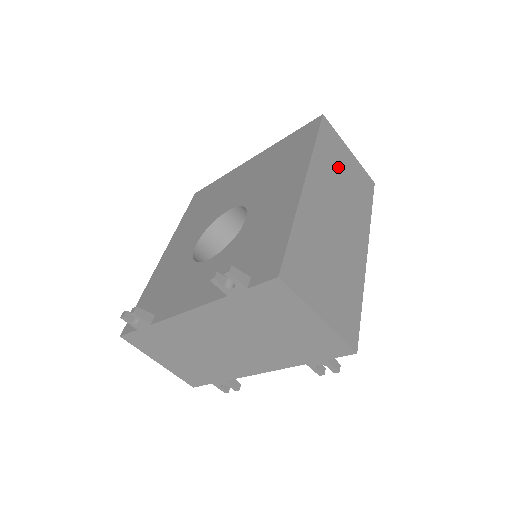
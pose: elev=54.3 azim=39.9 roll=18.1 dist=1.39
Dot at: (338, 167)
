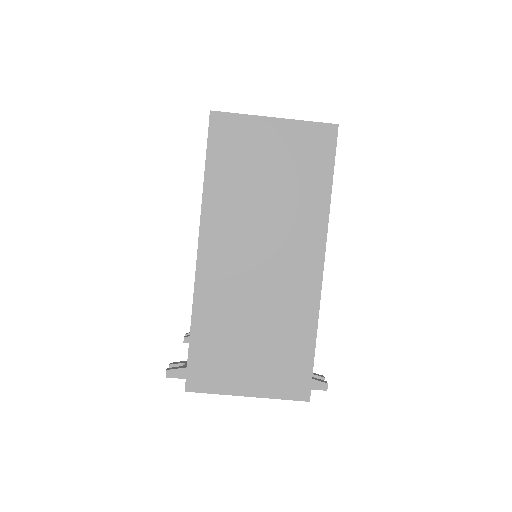
Dot at: (252, 176)
